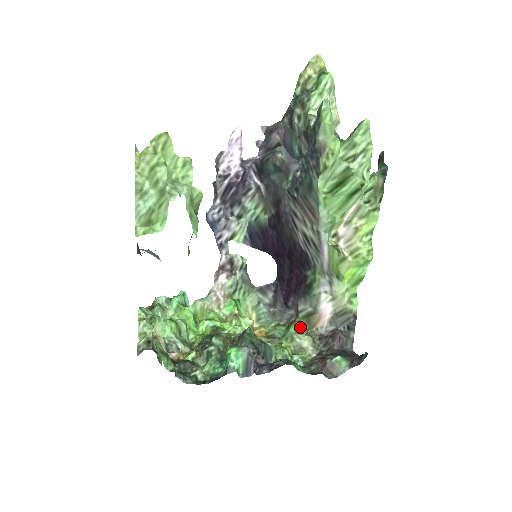
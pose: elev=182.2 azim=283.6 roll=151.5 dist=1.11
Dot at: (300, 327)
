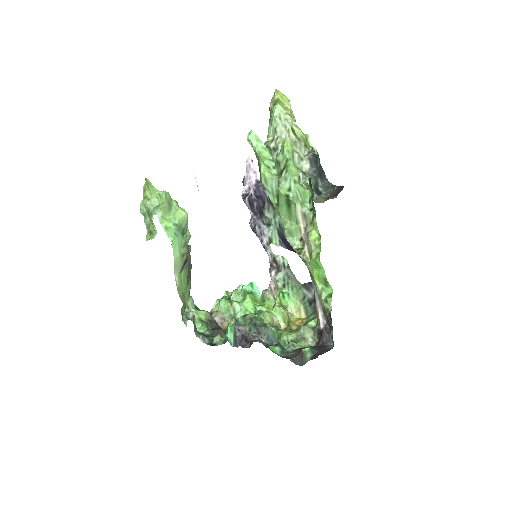
Dot at: occluded
